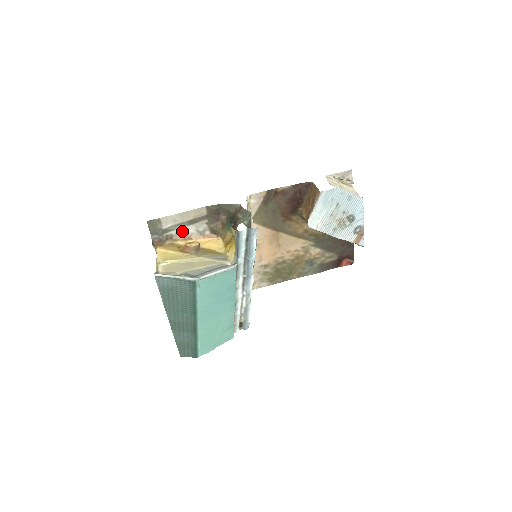
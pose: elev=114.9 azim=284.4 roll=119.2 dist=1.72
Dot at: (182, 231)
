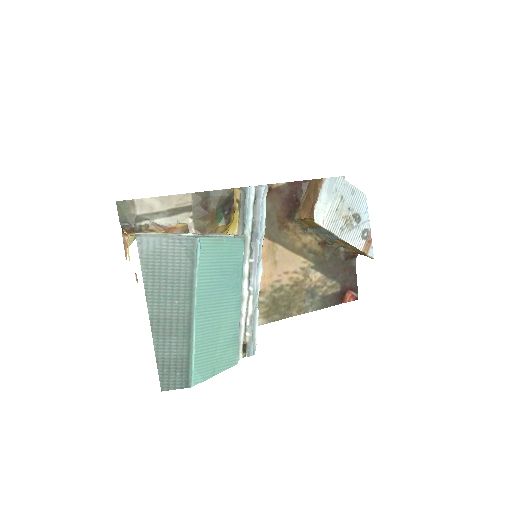
Dot at: (160, 223)
